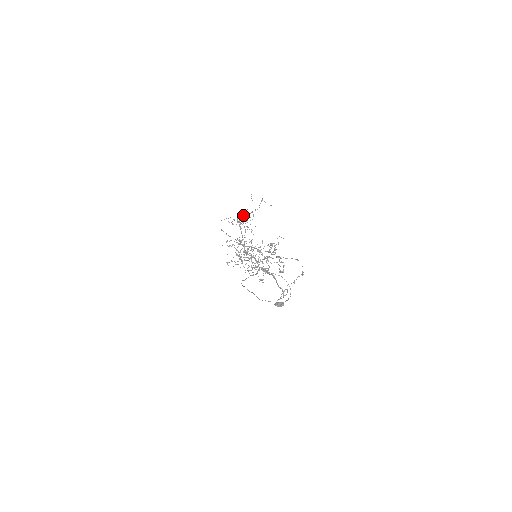
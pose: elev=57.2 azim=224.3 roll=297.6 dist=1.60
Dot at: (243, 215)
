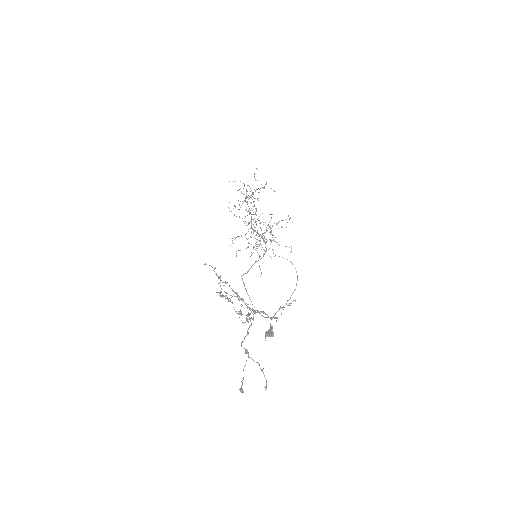
Dot at: occluded
